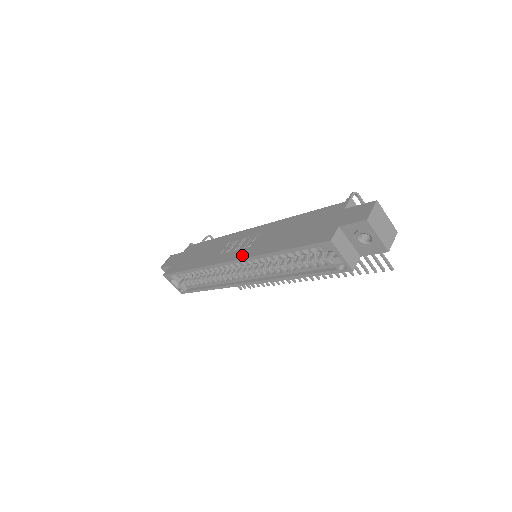
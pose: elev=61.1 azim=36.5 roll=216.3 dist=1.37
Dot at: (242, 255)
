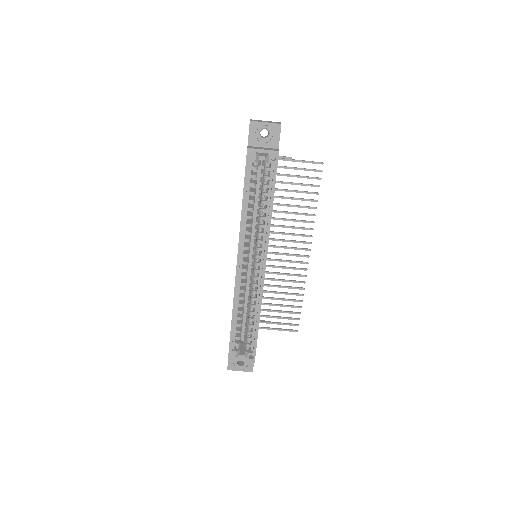
Dot at: (238, 247)
